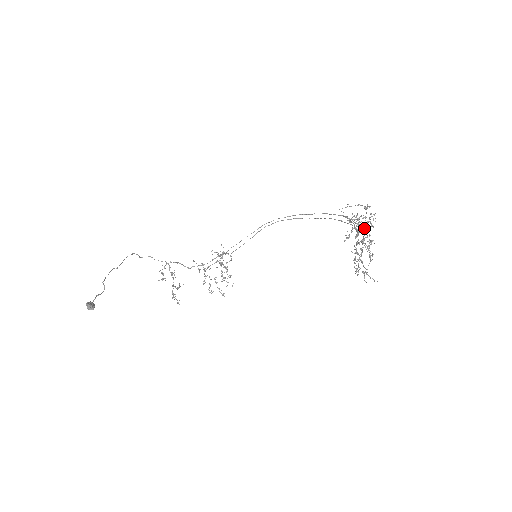
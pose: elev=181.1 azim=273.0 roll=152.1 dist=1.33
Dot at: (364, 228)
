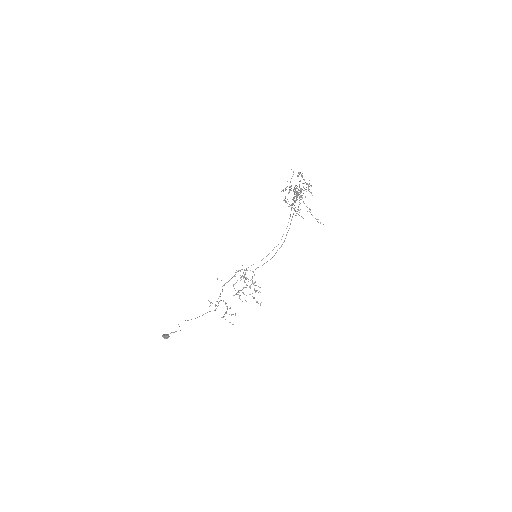
Dot at: (291, 185)
